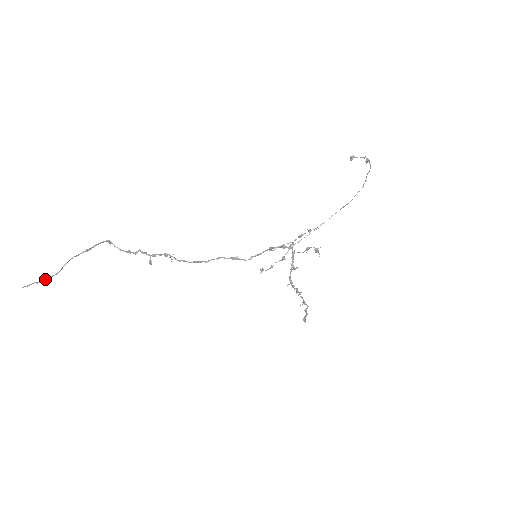
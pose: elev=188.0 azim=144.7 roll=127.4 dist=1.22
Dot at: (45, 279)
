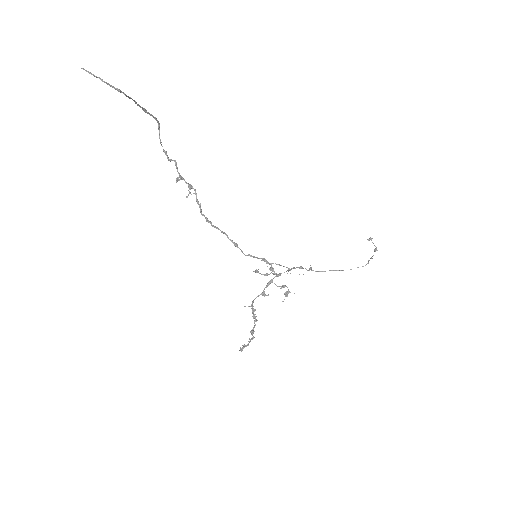
Dot at: occluded
